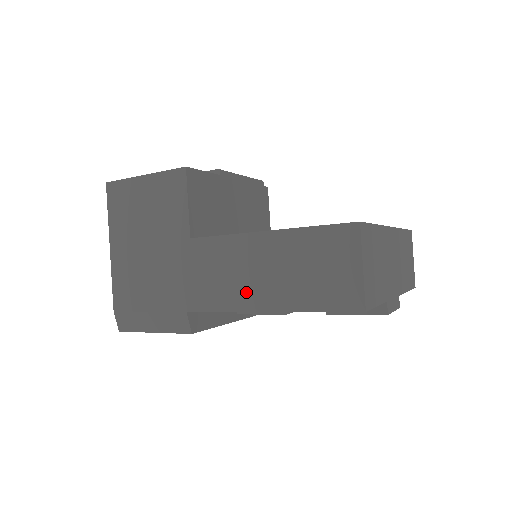
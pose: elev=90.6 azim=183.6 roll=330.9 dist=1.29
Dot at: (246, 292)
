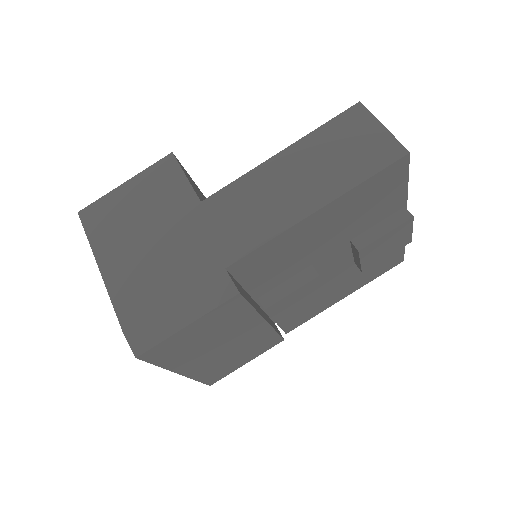
Dot at: (286, 208)
